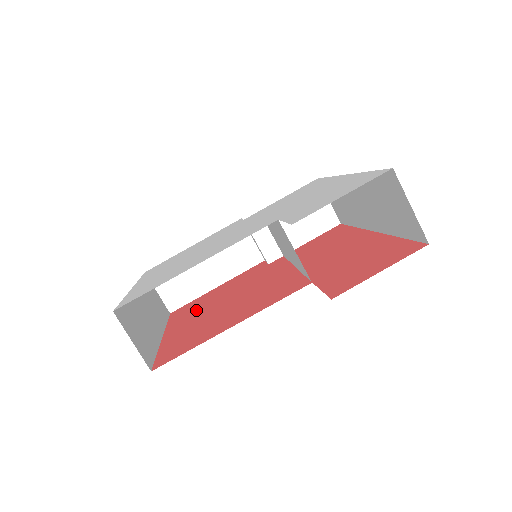
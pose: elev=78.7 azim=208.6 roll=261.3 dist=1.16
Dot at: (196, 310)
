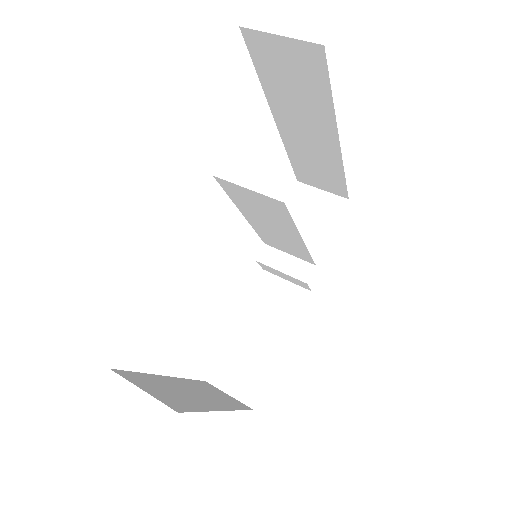
Dot at: occluded
